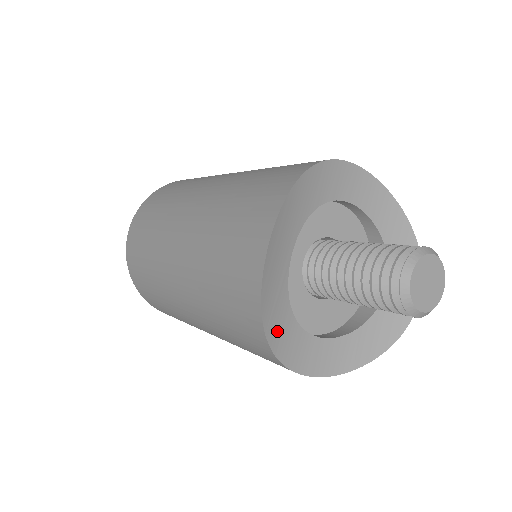
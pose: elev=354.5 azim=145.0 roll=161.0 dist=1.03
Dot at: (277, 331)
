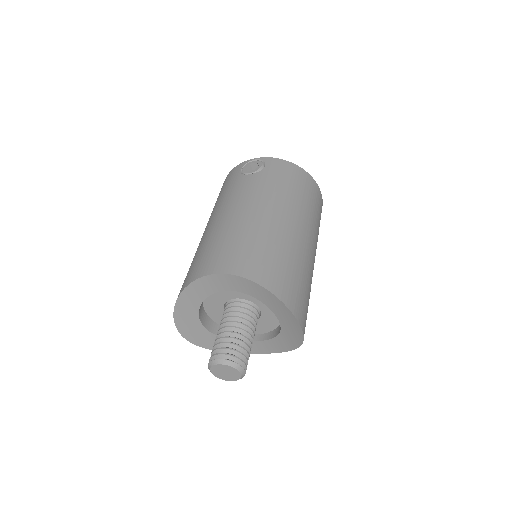
Dot at: occluded
